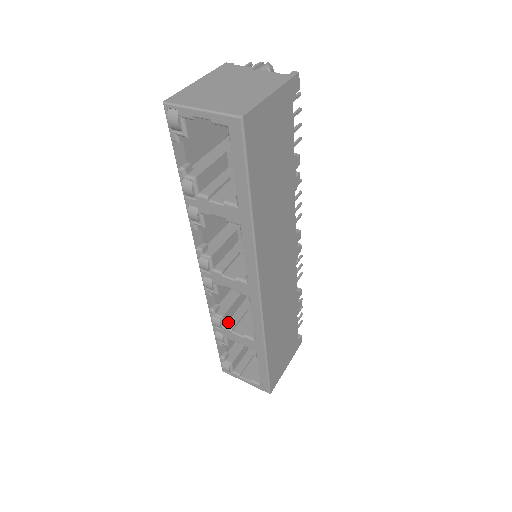
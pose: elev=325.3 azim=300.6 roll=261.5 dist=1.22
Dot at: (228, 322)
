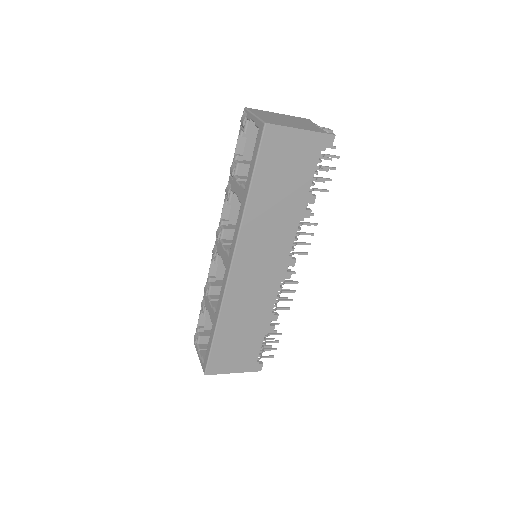
Dot at: (214, 295)
